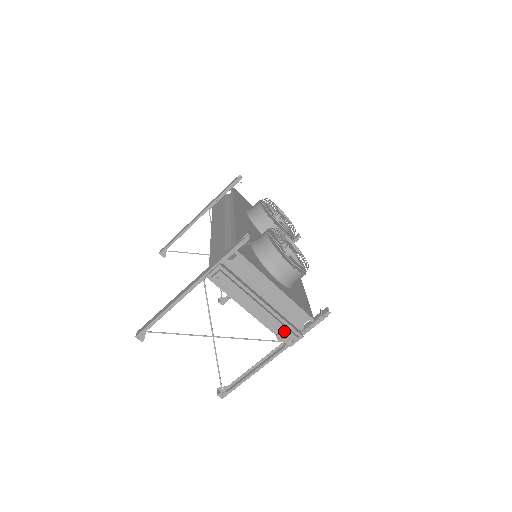
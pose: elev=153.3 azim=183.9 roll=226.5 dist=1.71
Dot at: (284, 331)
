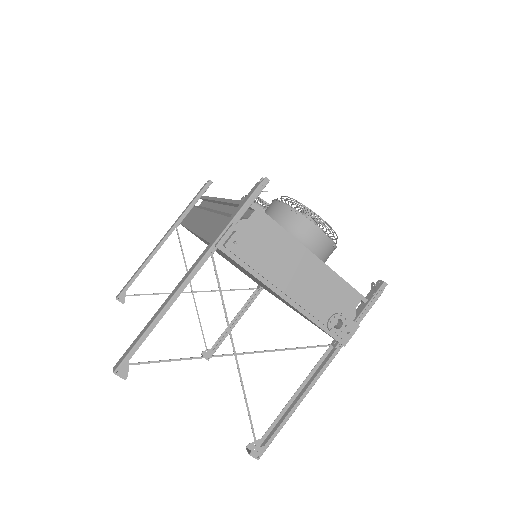
Dot at: (337, 315)
